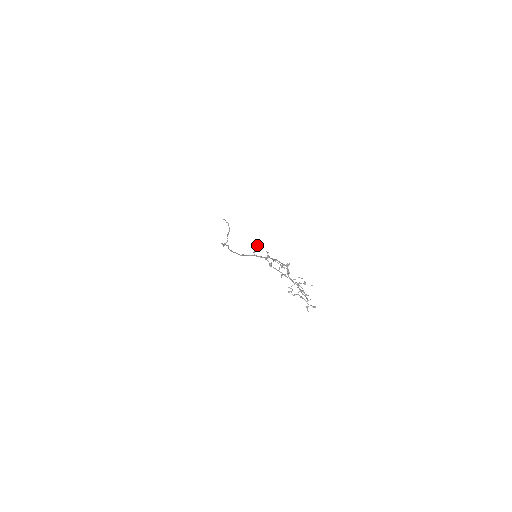
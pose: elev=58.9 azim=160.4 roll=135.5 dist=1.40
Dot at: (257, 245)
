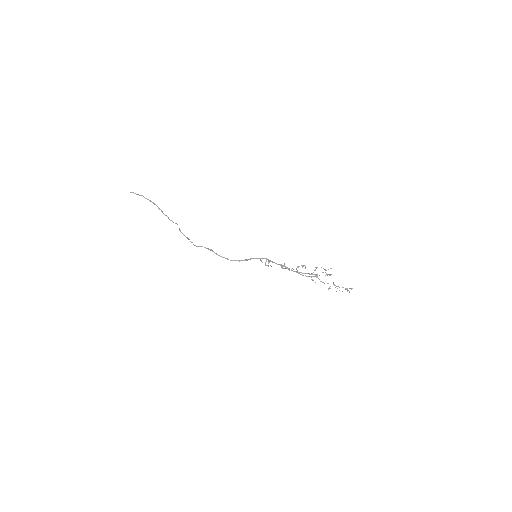
Dot at: (271, 266)
